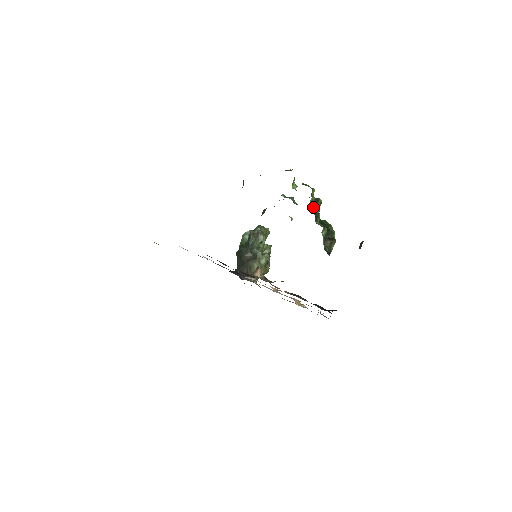
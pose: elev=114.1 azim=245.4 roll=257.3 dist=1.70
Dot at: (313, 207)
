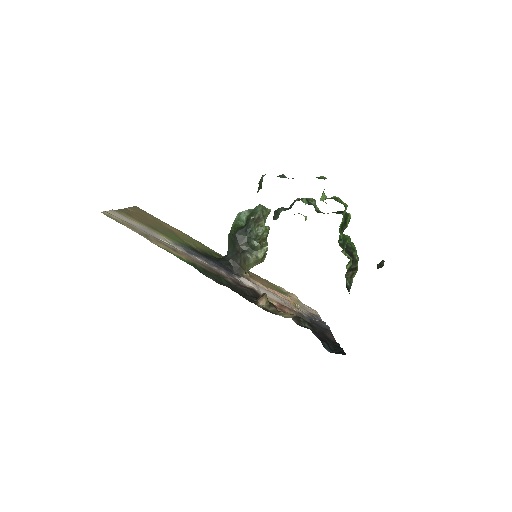
Dot at: (341, 228)
